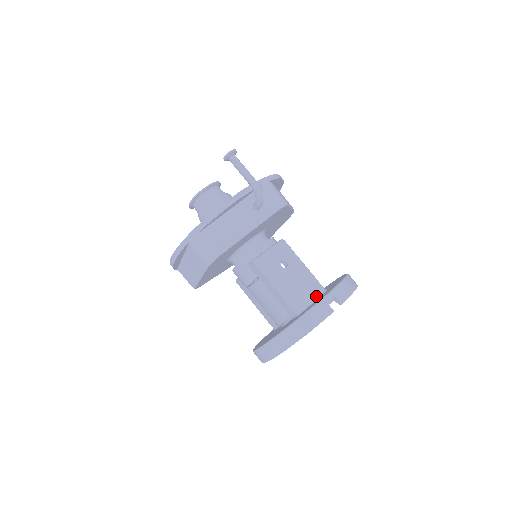
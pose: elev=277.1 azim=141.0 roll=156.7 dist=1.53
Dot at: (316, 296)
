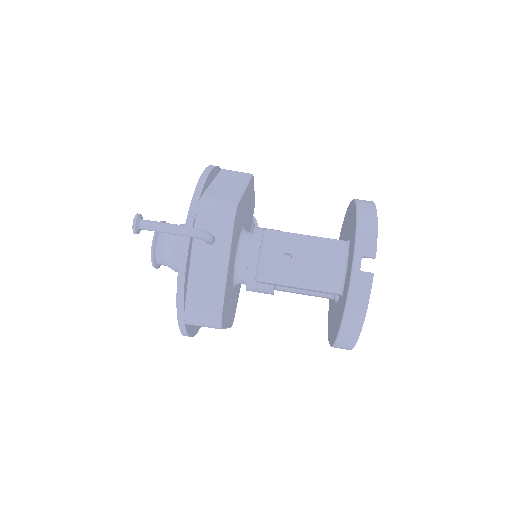
Dot at: (344, 260)
